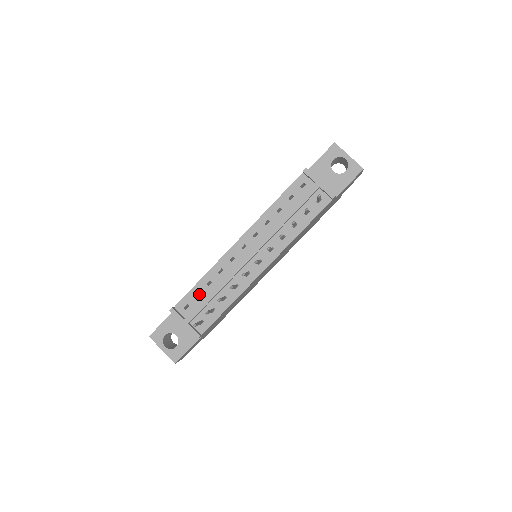
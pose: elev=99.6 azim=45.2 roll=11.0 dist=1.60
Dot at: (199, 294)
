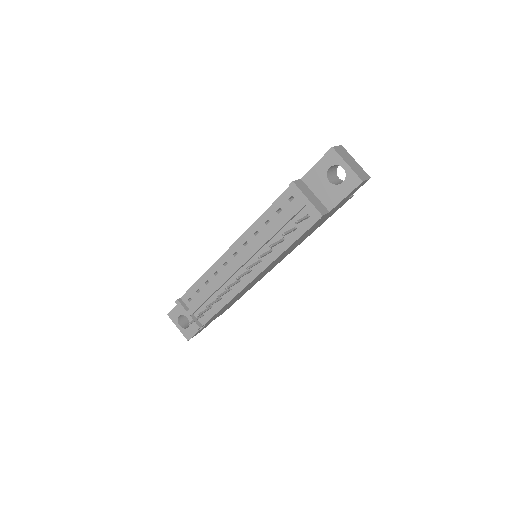
Dot at: occluded
